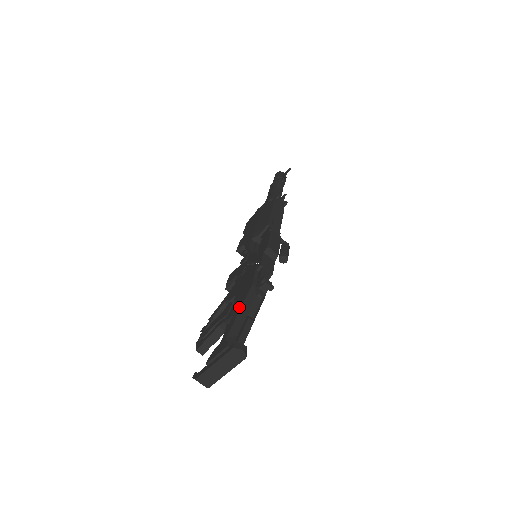
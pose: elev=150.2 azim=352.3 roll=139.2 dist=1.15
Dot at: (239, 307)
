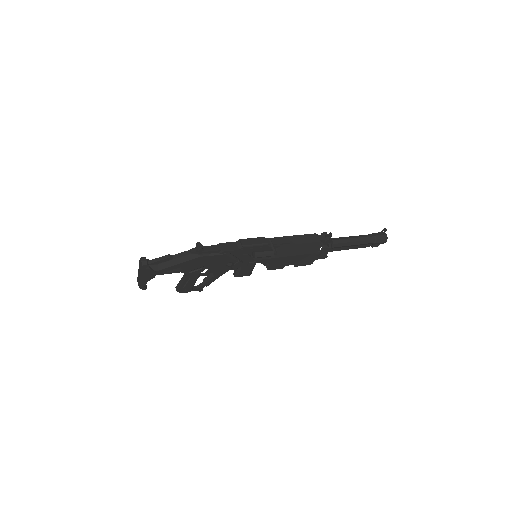
Dot at: occluded
